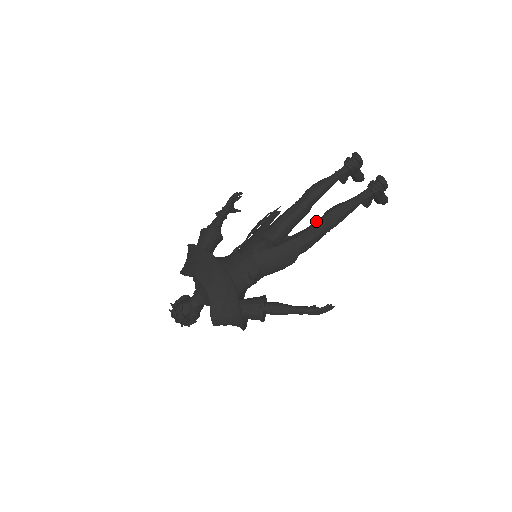
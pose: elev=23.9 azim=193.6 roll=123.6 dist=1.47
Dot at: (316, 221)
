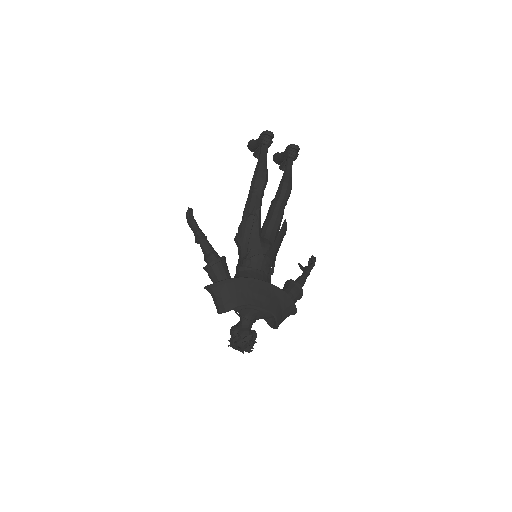
Dot at: (278, 202)
